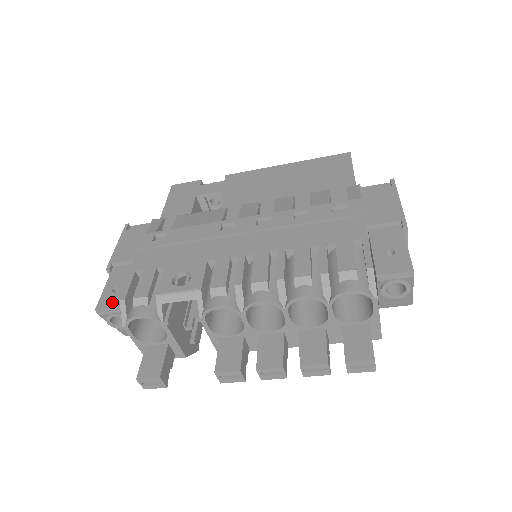
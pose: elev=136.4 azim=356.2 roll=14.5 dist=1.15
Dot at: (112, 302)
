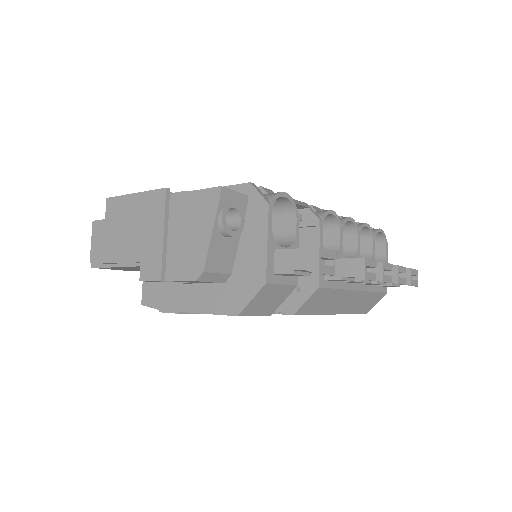
Dot at: occluded
